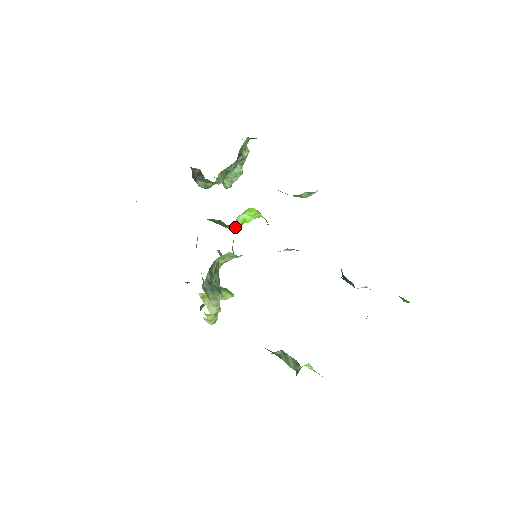
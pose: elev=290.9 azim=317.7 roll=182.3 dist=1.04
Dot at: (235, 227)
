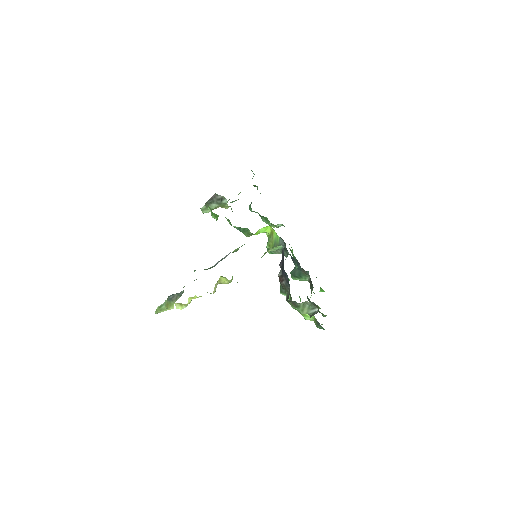
Dot at: (249, 236)
